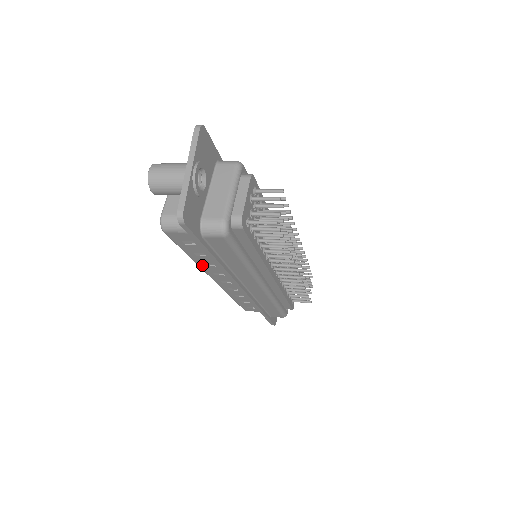
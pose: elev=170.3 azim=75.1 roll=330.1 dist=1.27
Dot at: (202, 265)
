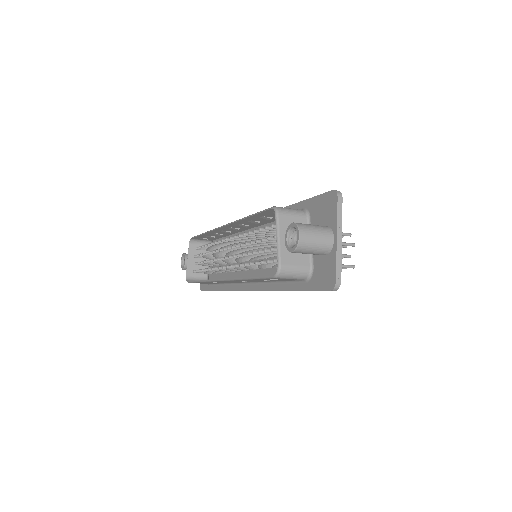
Dot at: (243, 280)
